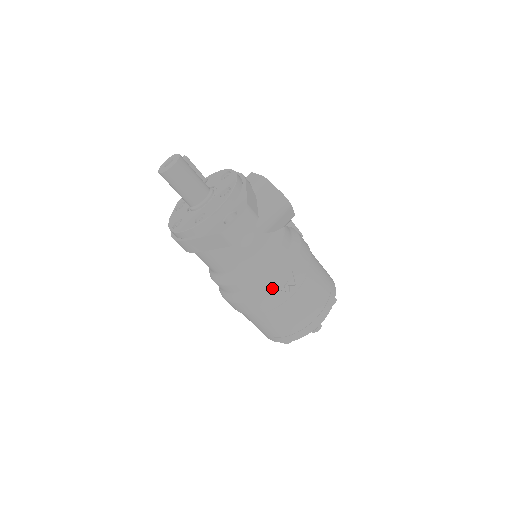
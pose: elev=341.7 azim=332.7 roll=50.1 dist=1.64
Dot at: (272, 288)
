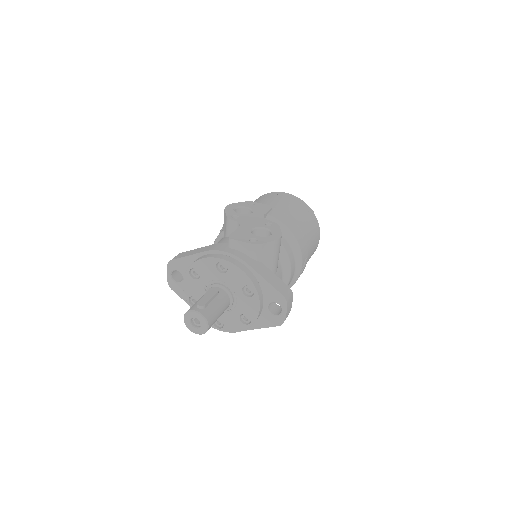
Dot at: occluded
